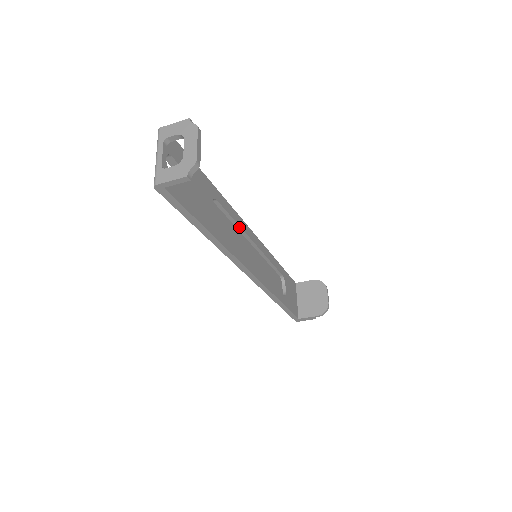
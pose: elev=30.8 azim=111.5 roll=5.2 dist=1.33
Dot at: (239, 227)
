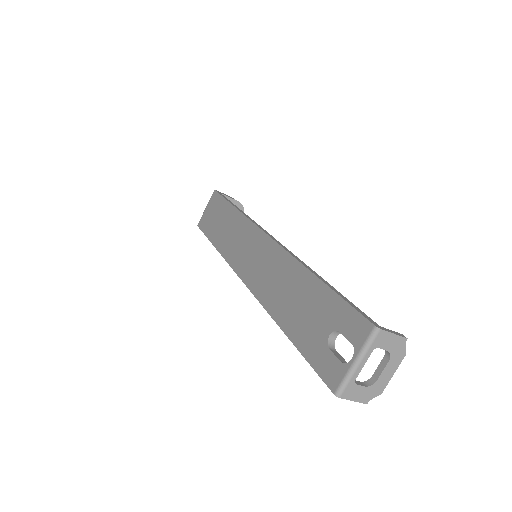
Dot at: occluded
